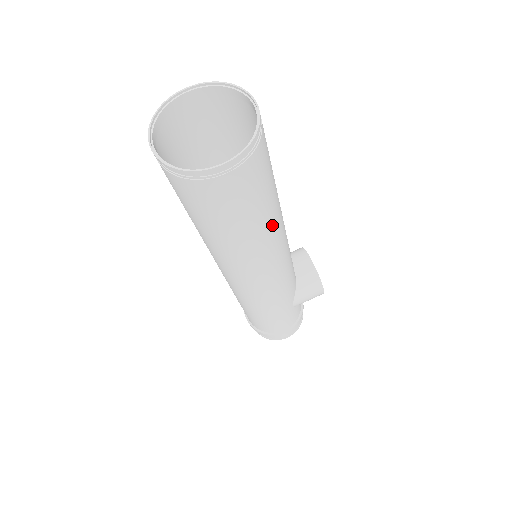
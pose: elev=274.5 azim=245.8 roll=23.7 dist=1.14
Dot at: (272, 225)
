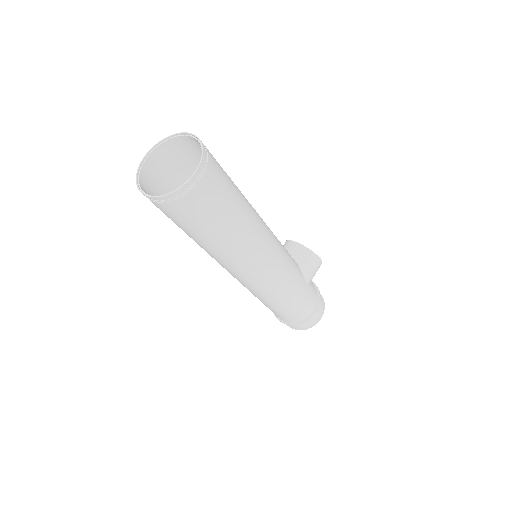
Dot at: (250, 212)
